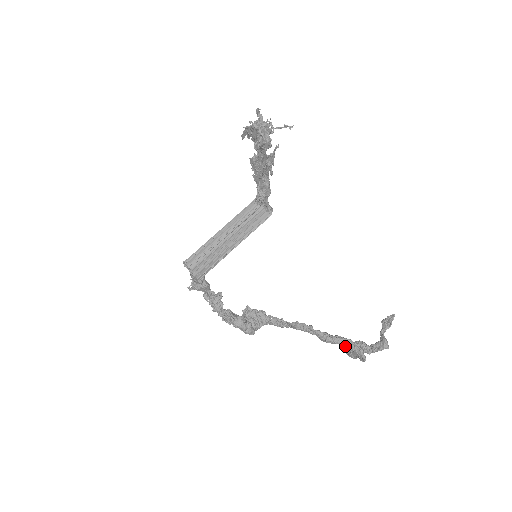
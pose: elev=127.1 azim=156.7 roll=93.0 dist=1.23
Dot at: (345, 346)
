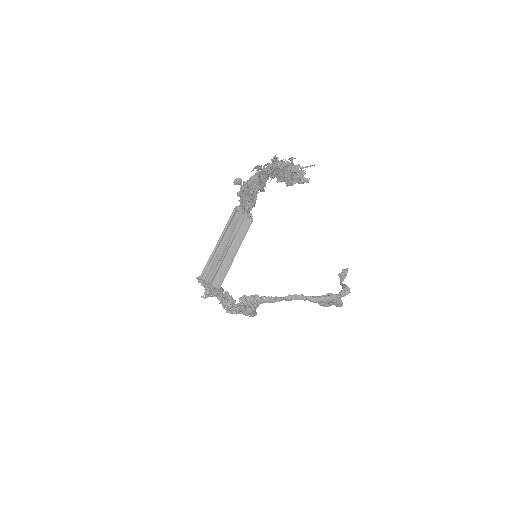
Dot at: occluded
